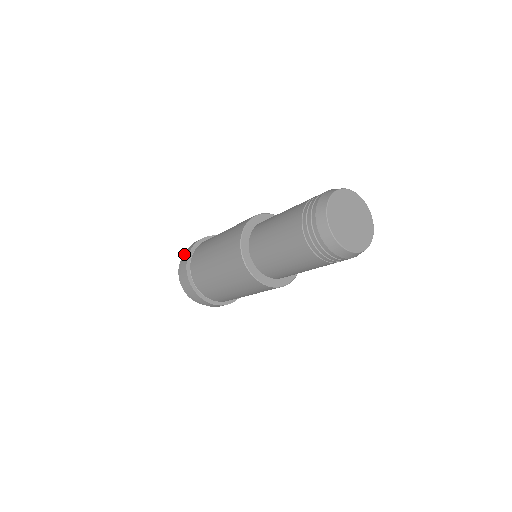
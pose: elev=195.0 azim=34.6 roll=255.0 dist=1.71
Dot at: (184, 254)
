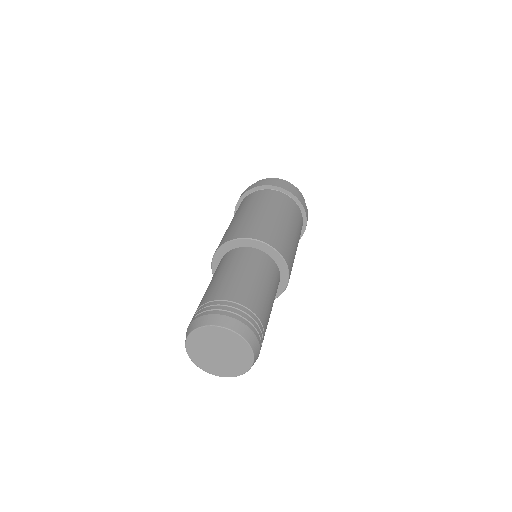
Dot at: occluded
